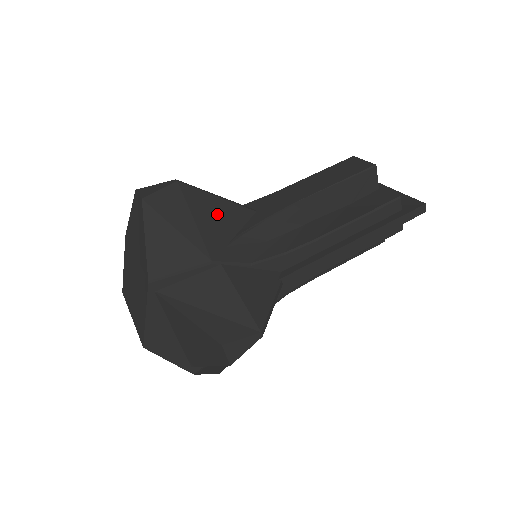
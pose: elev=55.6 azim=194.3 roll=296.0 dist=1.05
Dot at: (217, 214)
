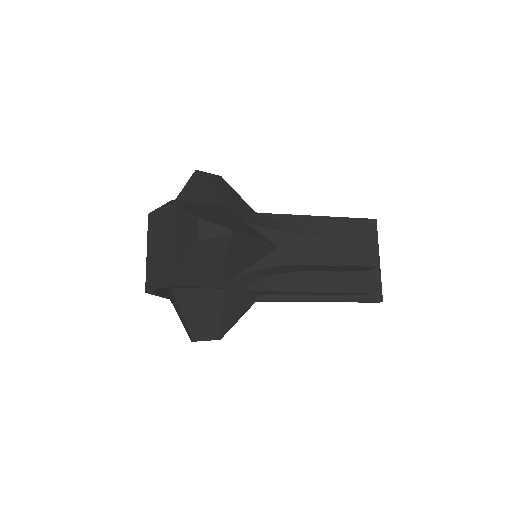
Dot at: (245, 255)
